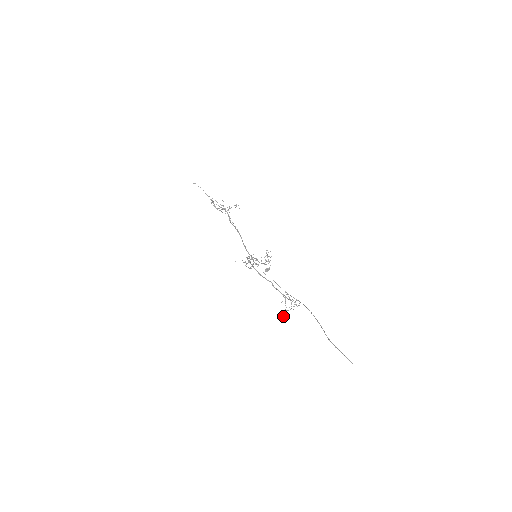
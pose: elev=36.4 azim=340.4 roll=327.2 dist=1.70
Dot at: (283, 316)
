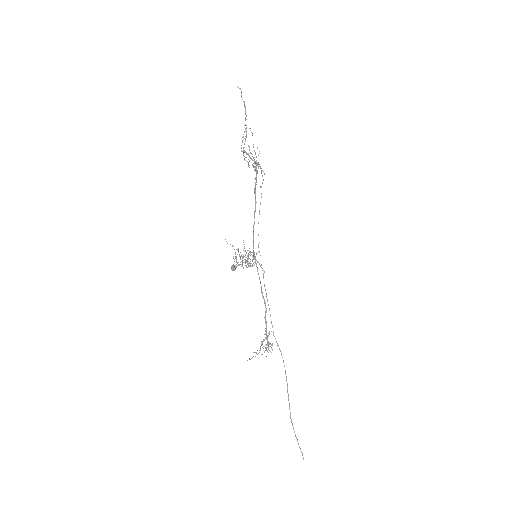
Dot at: occluded
